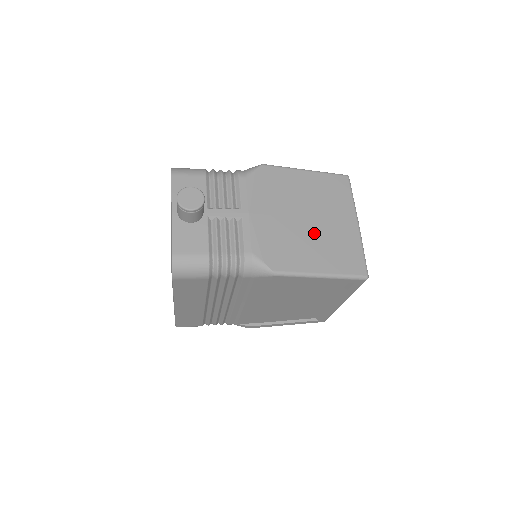
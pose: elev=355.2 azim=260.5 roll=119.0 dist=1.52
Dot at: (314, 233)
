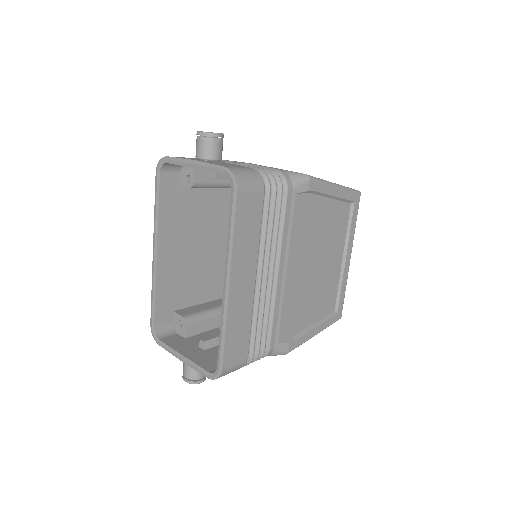
Dot at: occluded
